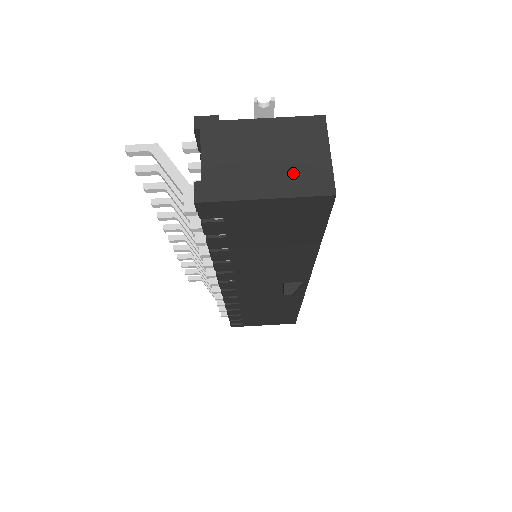
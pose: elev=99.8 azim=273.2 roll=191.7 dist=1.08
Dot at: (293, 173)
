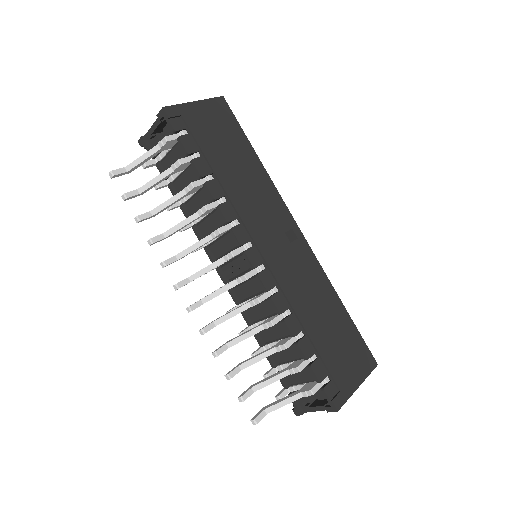
Dot at: occluded
